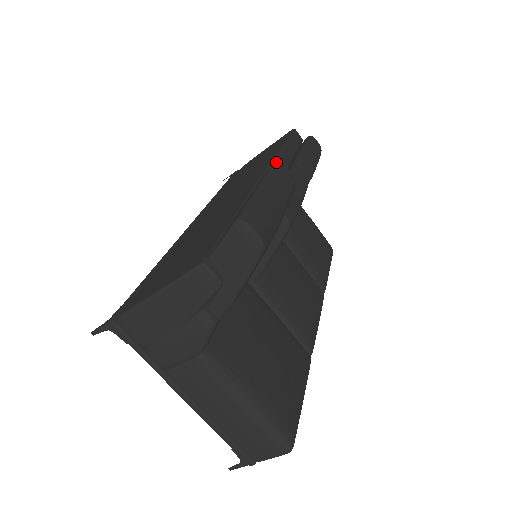
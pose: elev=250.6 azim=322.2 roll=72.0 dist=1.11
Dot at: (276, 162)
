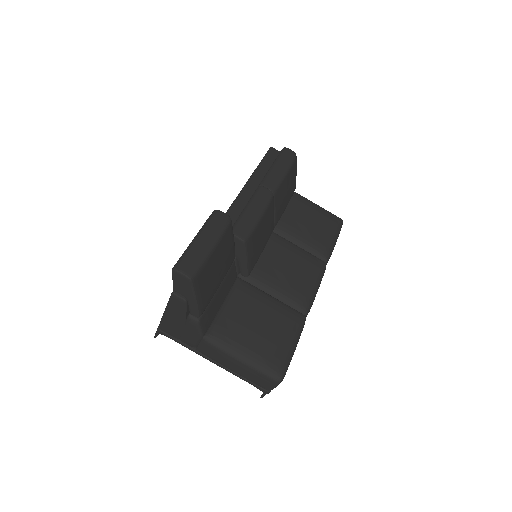
Dot at: (213, 211)
